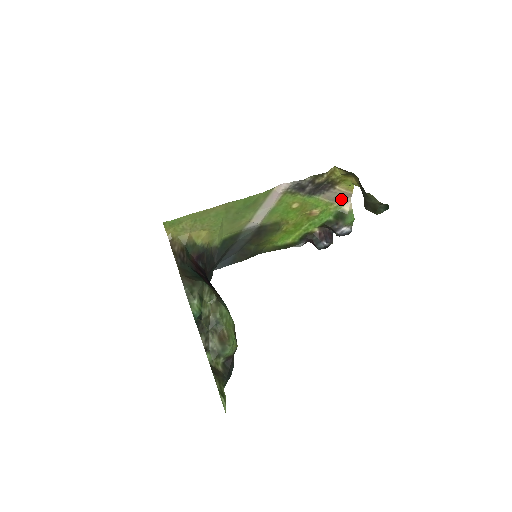
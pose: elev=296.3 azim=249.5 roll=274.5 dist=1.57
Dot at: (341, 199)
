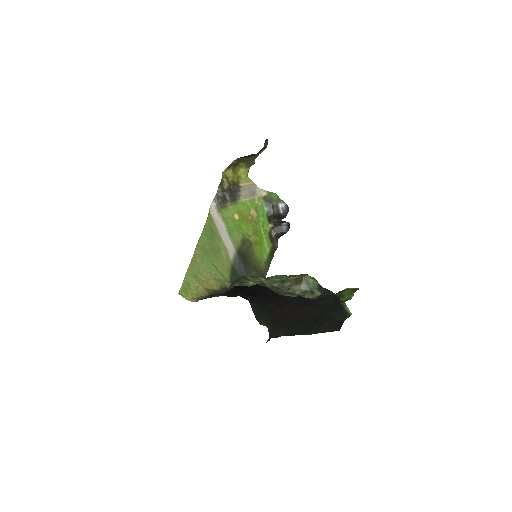
Dot at: (254, 193)
